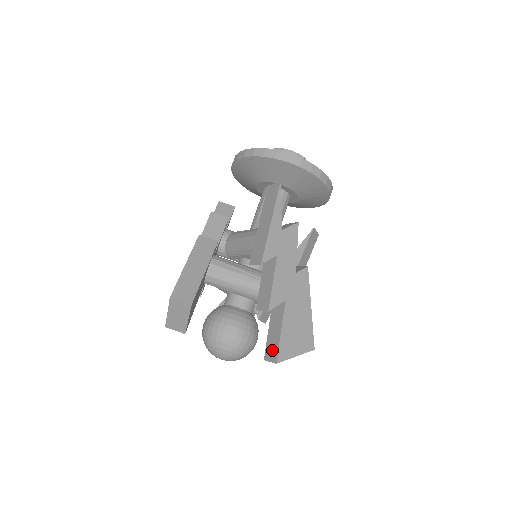
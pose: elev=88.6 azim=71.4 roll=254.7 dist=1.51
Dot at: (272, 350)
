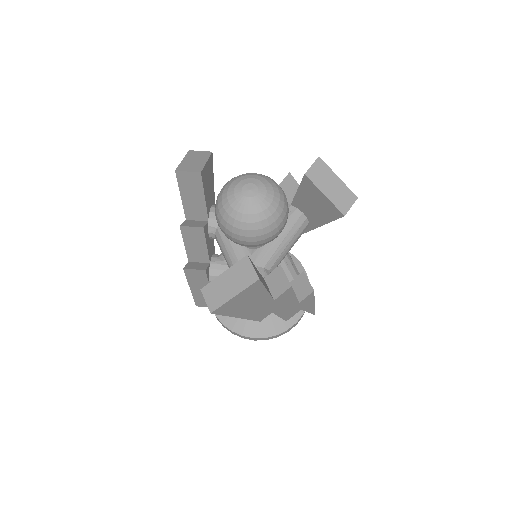
Dot at: occluded
